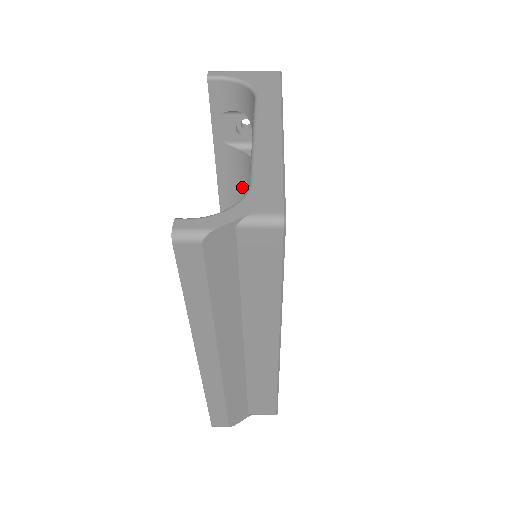
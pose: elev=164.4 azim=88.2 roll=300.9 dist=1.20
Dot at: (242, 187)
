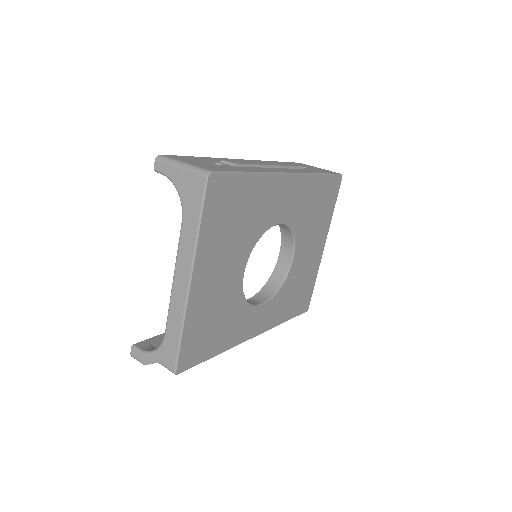
Dot at: occluded
